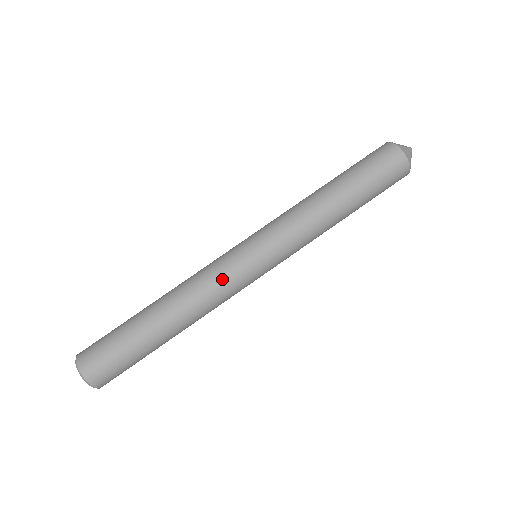
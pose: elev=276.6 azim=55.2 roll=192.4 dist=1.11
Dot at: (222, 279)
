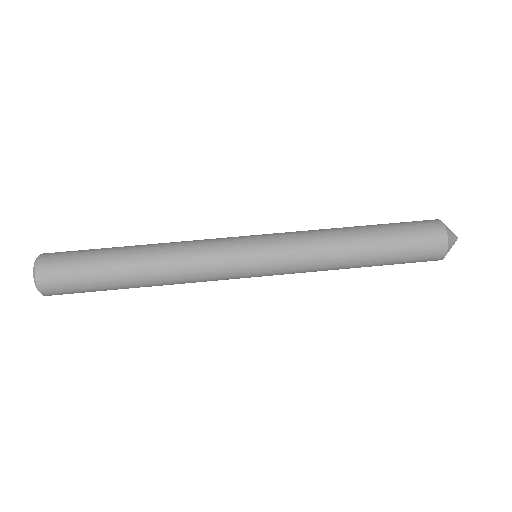
Dot at: (211, 240)
